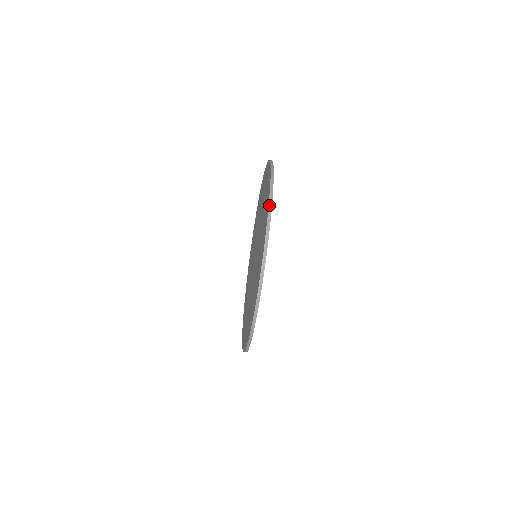
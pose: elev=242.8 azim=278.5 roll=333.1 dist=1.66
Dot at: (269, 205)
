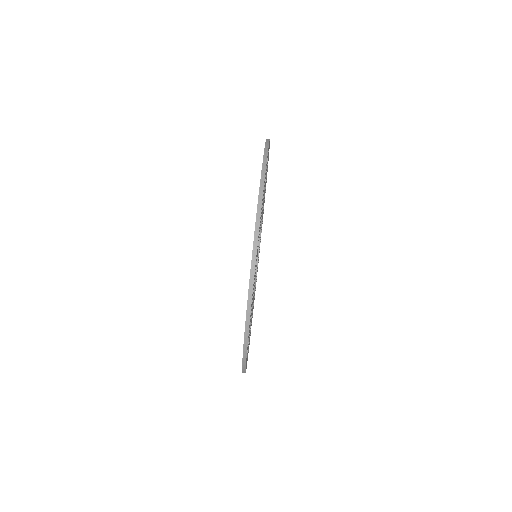
Dot at: occluded
